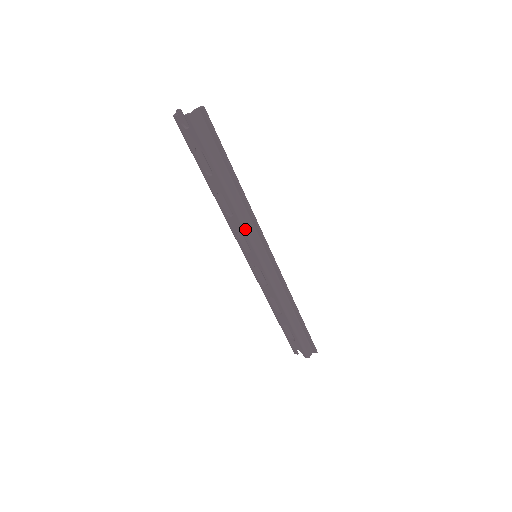
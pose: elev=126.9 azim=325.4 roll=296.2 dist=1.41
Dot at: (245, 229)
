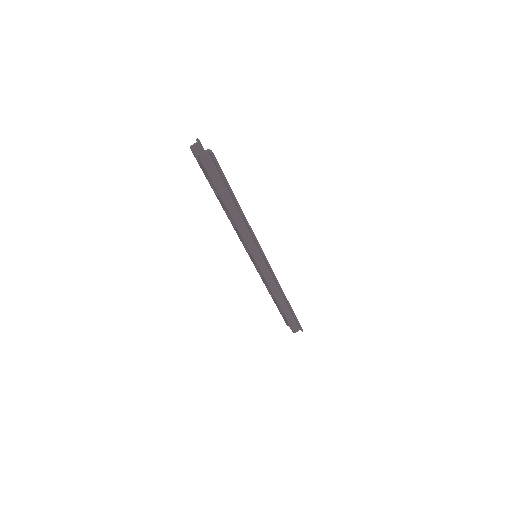
Dot at: (244, 240)
